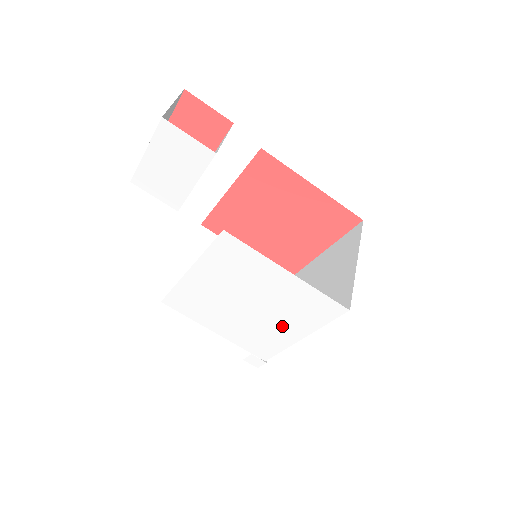
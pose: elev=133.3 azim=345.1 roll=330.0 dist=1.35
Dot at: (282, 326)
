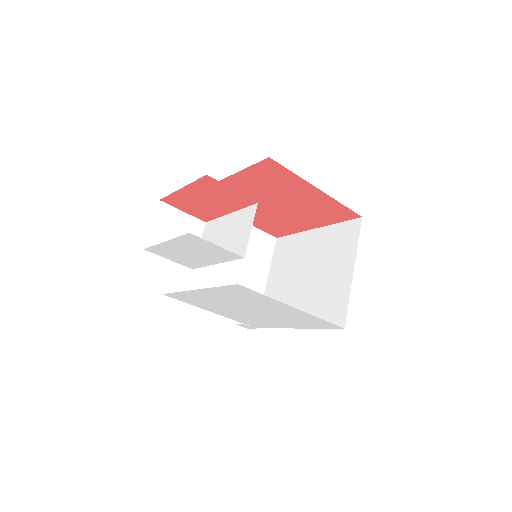
Dot at: (278, 322)
